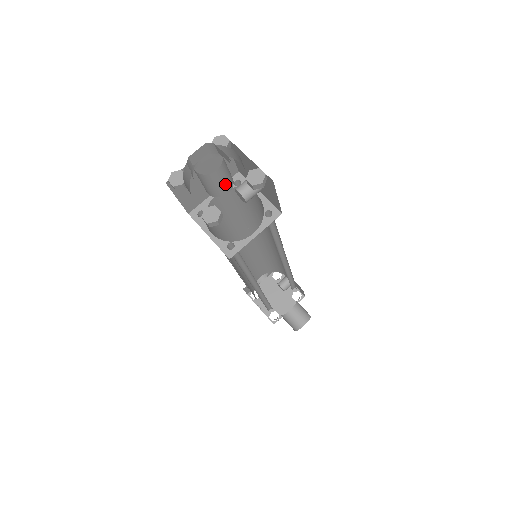
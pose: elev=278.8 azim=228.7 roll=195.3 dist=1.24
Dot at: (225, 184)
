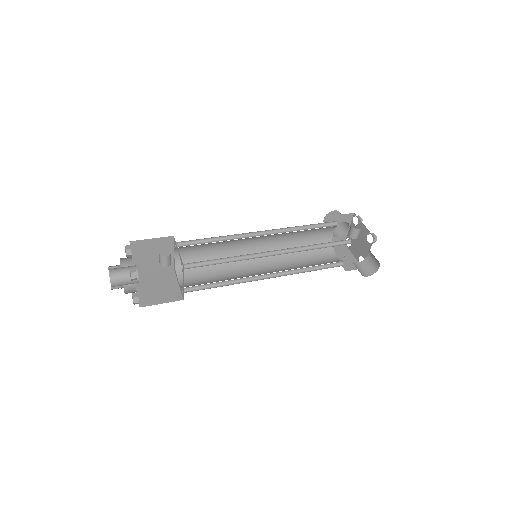
Dot at: (129, 281)
